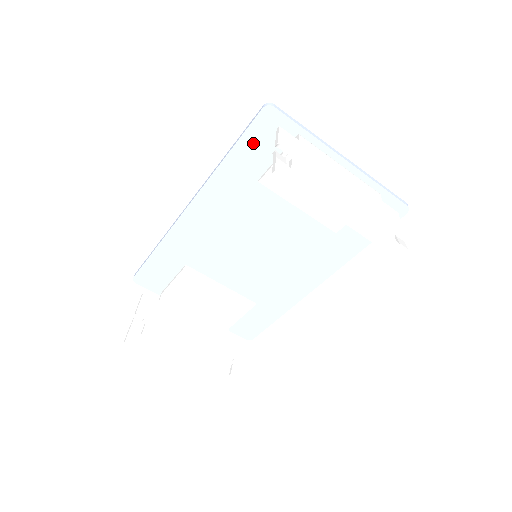
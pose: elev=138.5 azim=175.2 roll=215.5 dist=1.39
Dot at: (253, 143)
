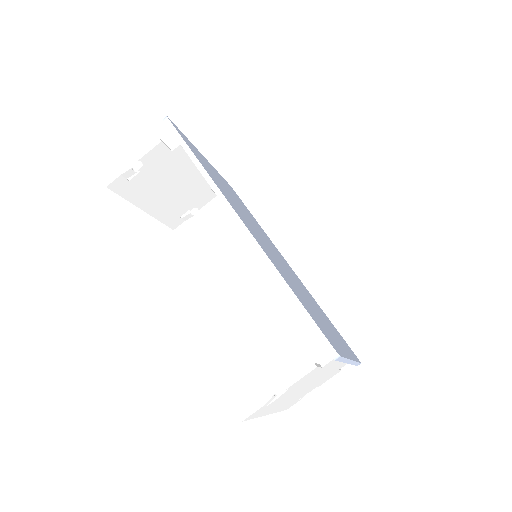
Dot at: occluded
